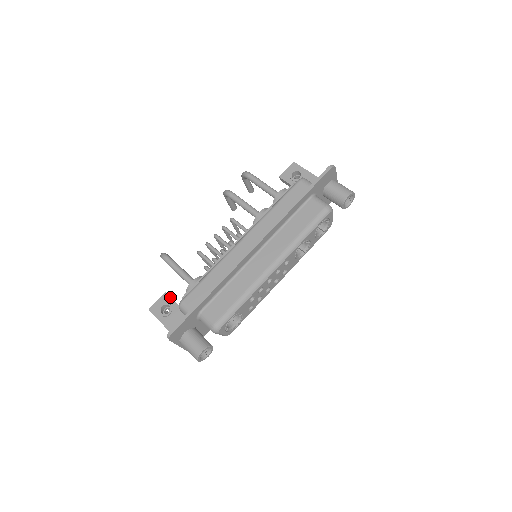
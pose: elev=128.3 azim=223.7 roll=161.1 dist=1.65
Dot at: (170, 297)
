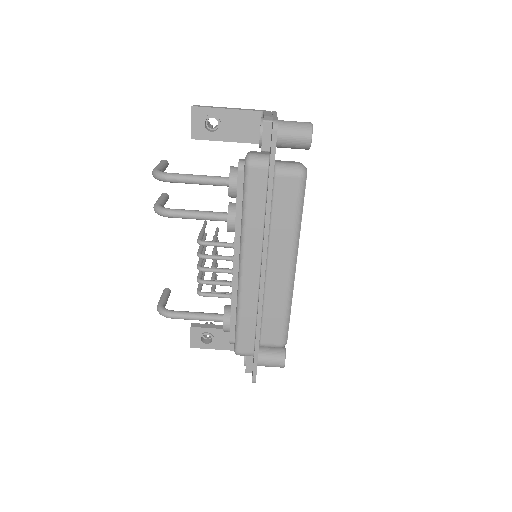
Dot at: (200, 328)
